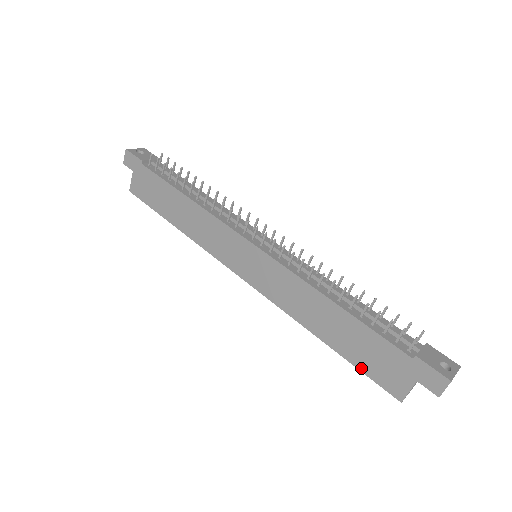
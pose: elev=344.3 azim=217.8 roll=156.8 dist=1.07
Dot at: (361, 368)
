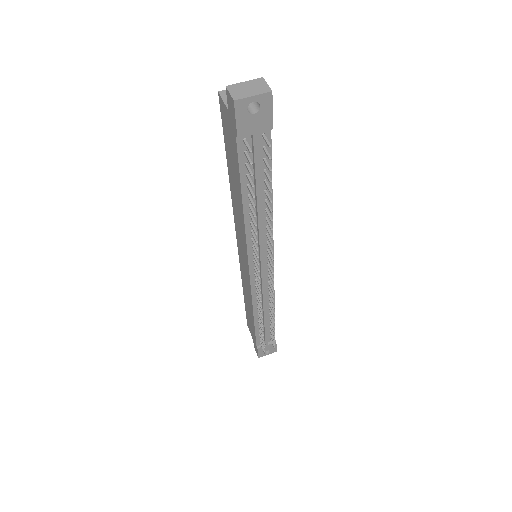
Dot at: (246, 312)
